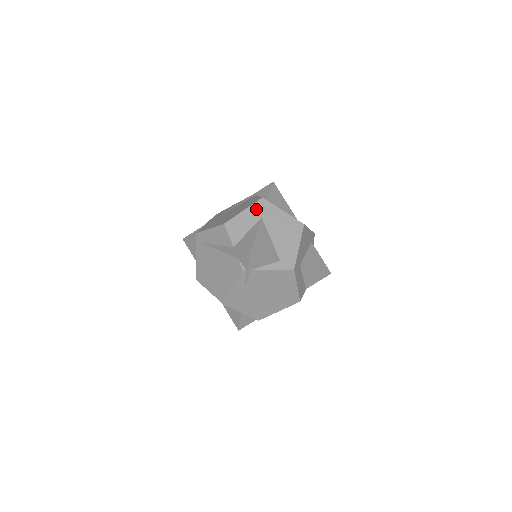
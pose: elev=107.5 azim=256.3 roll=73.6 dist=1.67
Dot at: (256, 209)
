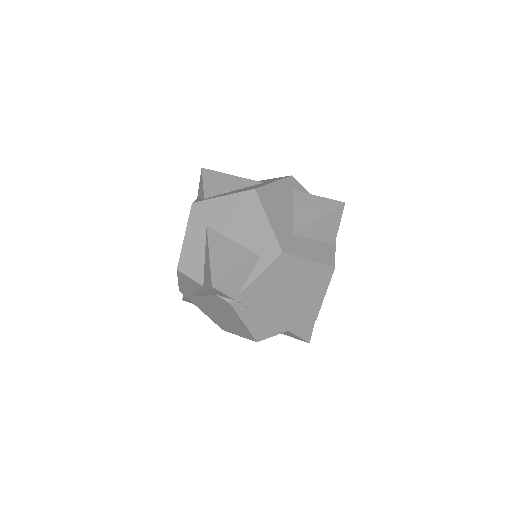
Dot at: (195, 222)
